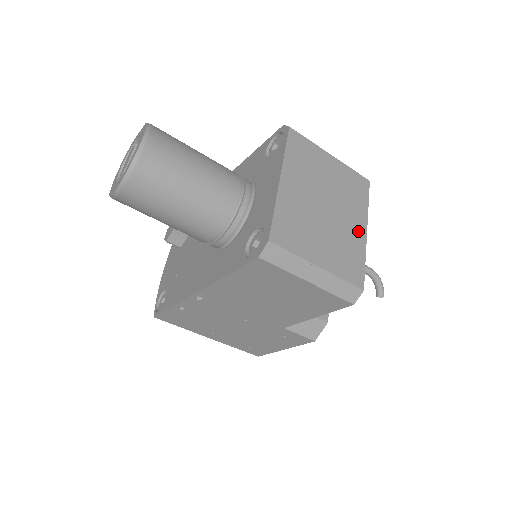
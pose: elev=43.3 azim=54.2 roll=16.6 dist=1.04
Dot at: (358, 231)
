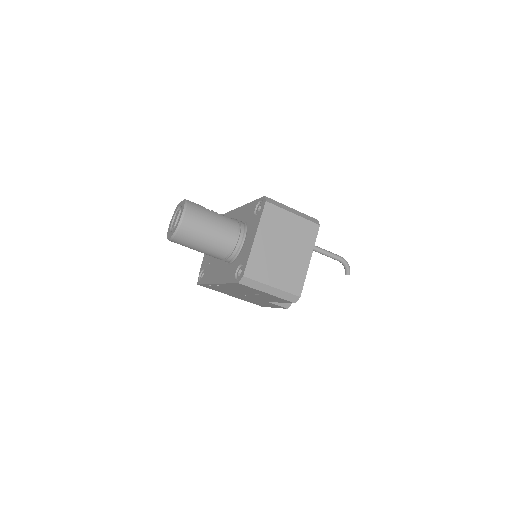
Dot at: (304, 261)
